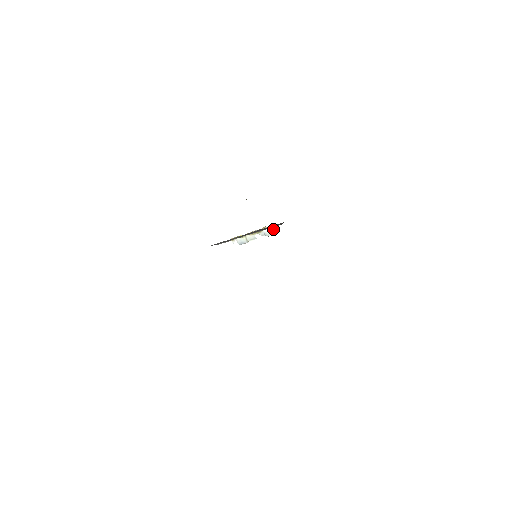
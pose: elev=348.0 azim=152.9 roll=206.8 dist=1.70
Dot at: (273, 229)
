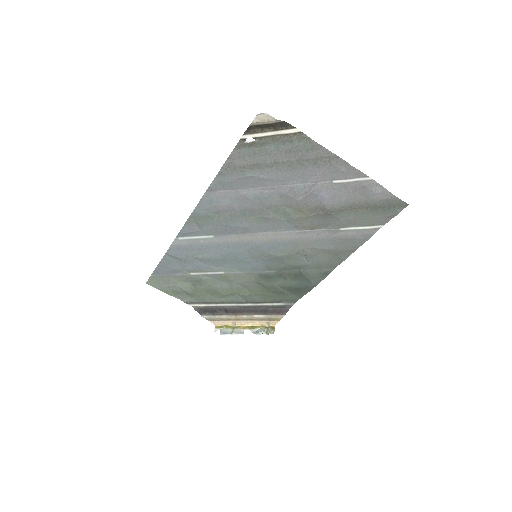
Dot at: (269, 330)
